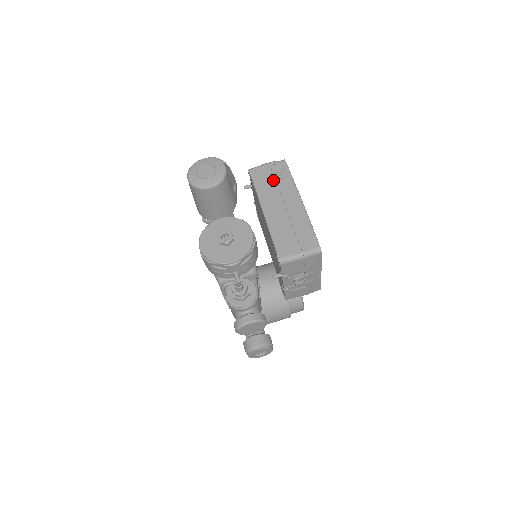
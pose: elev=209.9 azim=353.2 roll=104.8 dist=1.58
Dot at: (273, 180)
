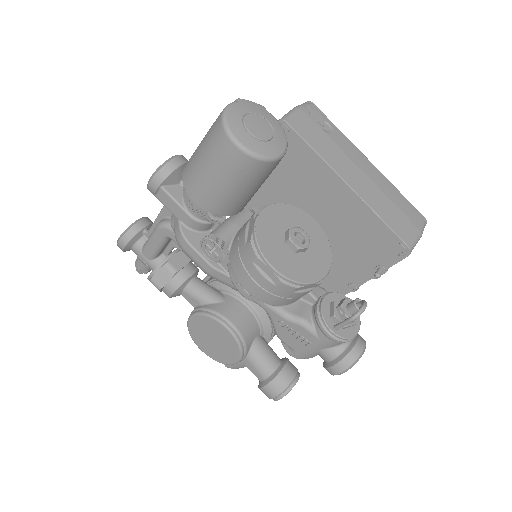
Dot at: (325, 134)
